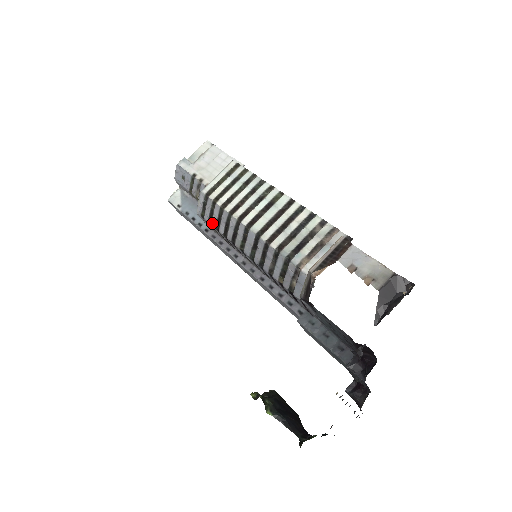
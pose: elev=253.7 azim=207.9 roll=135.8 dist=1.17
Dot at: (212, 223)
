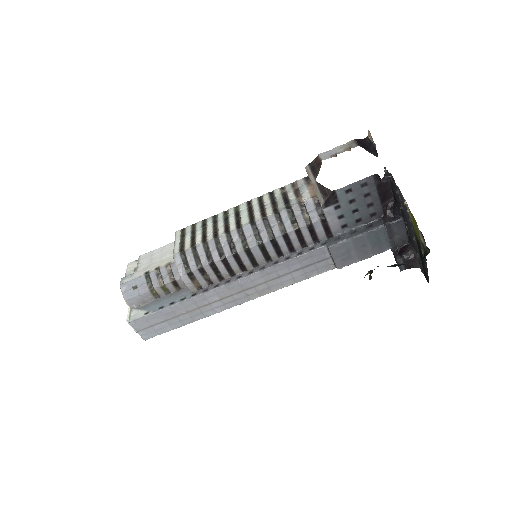
Dot at: (203, 264)
